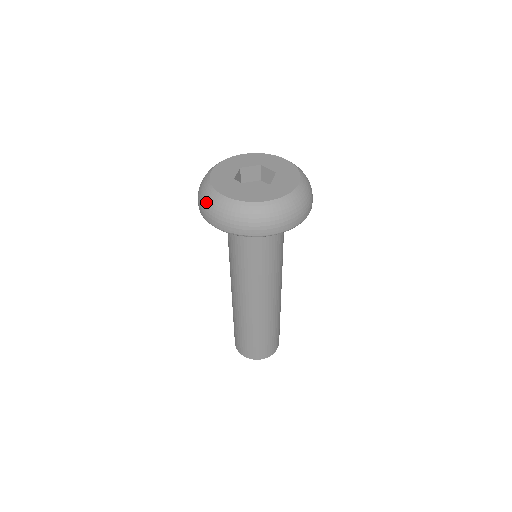
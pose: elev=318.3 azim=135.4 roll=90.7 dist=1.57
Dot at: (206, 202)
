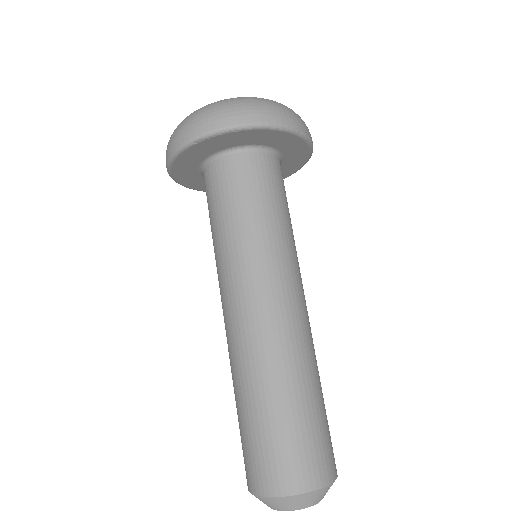
Dot at: (231, 104)
